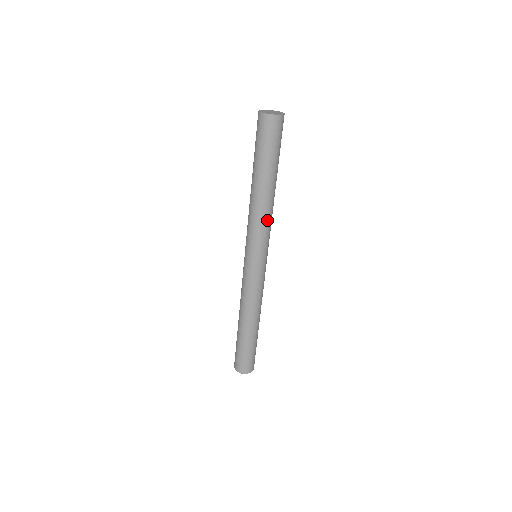
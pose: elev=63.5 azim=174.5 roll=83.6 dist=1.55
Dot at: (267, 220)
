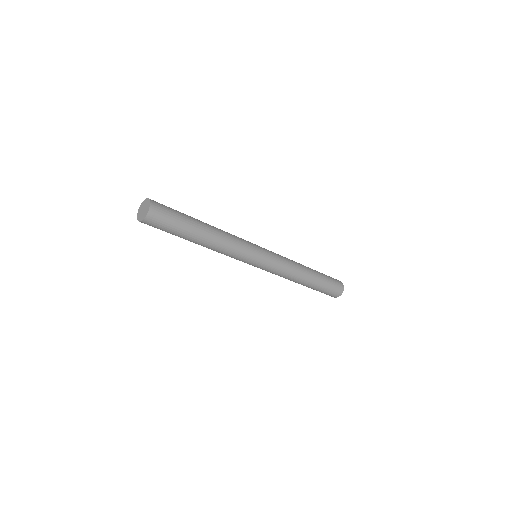
Dot at: (226, 253)
